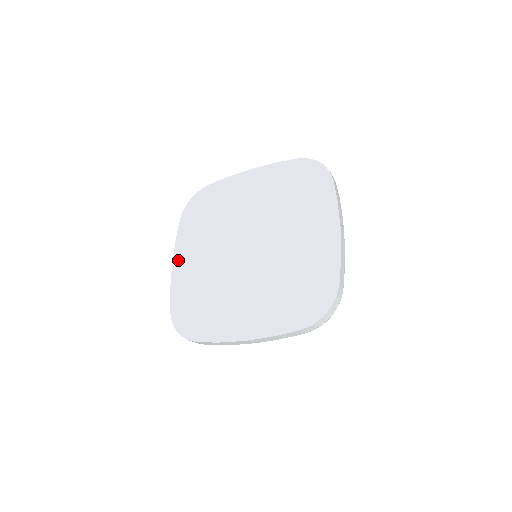
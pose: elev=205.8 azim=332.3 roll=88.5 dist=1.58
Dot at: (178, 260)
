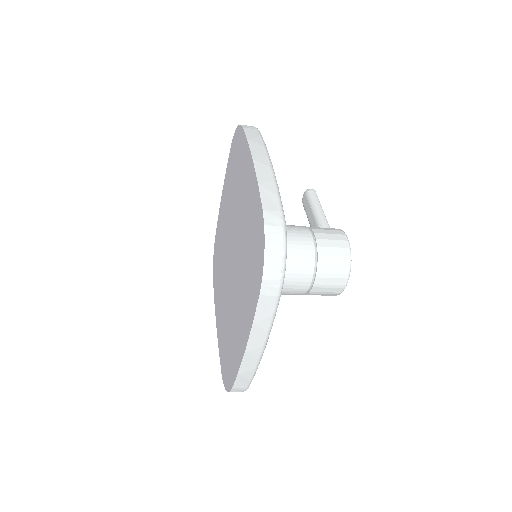
Dot at: (223, 194)
